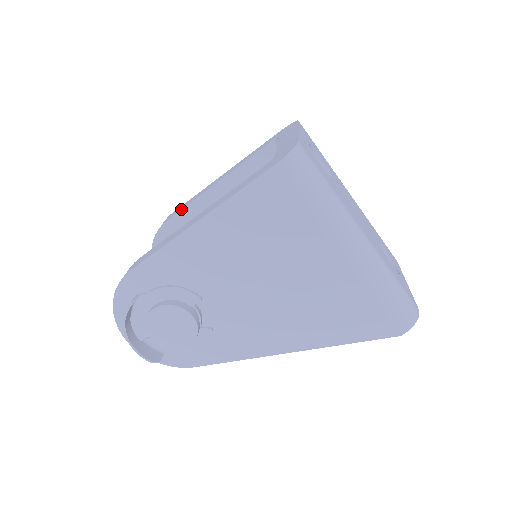
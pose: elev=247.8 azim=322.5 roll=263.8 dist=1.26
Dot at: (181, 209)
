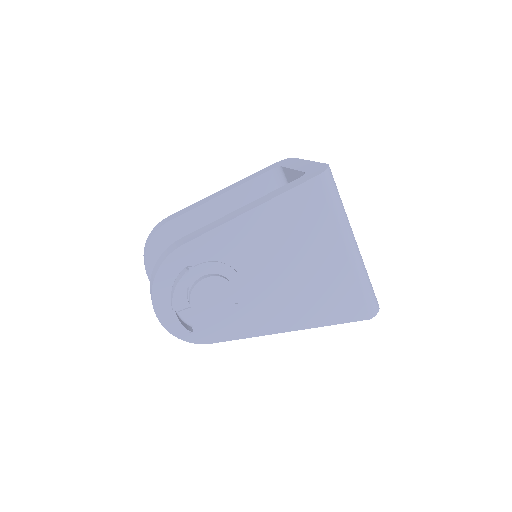
Dot at: (186, 212)
